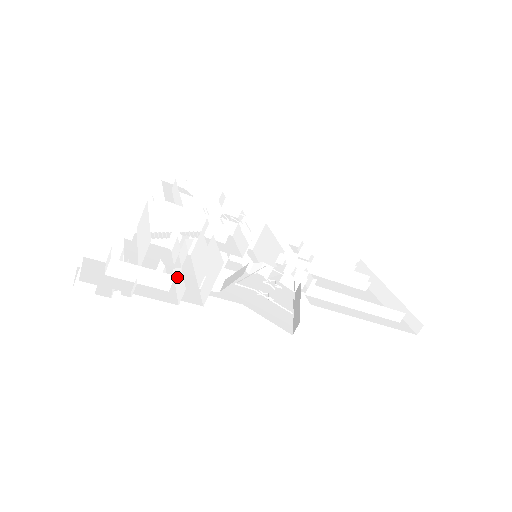
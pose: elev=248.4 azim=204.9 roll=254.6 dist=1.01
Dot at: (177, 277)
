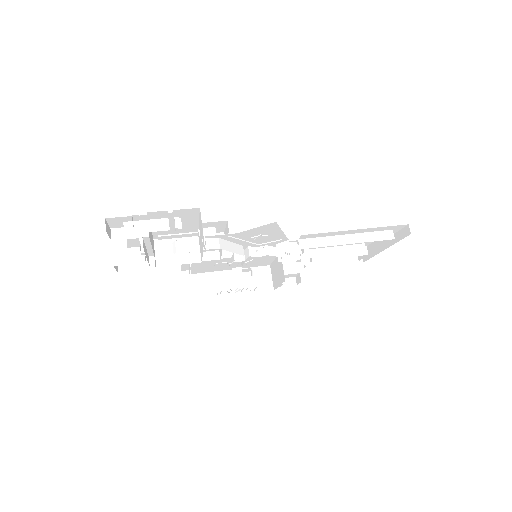
Dot at: occluded
